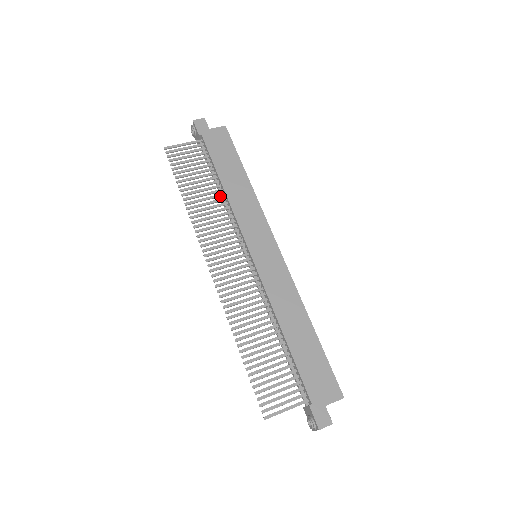
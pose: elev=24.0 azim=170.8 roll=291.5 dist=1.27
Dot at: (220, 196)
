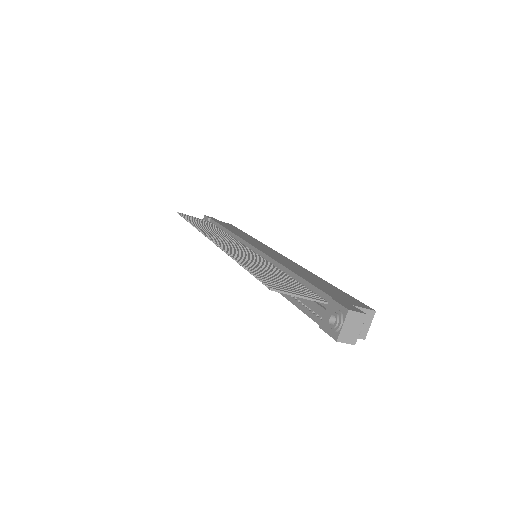
Dot at: occluded
